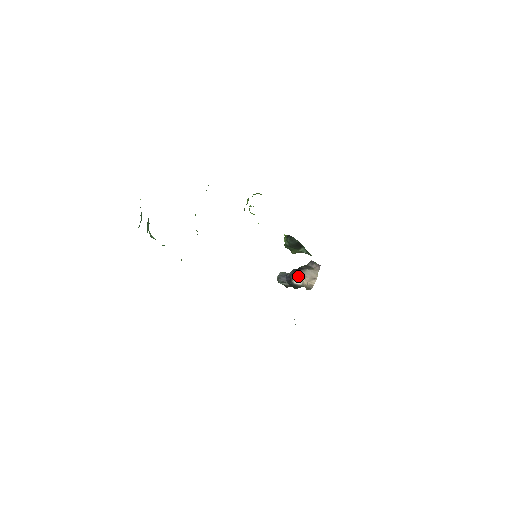
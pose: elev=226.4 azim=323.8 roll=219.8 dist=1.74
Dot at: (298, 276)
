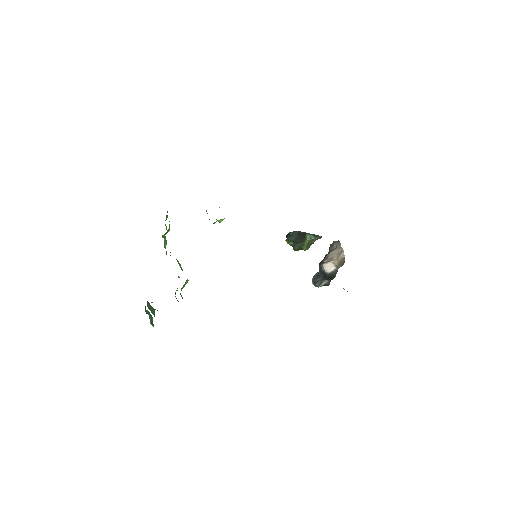
Dot at: (326, 263)
